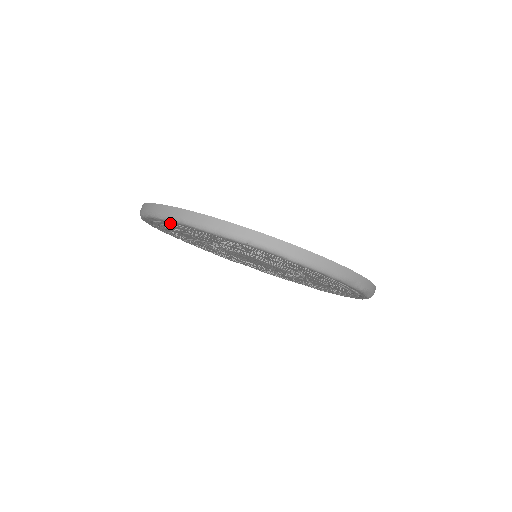
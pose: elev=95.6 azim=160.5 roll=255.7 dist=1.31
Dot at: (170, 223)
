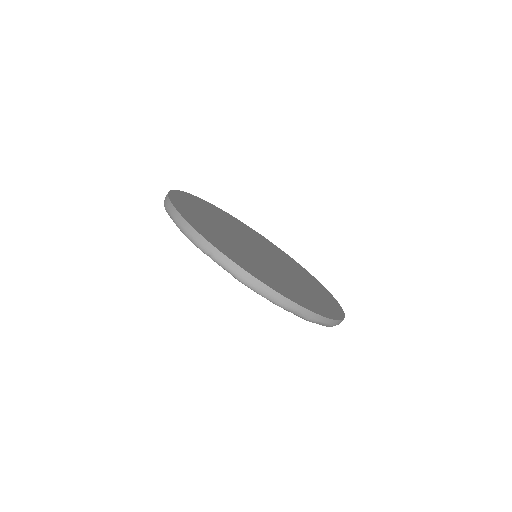
Dot at: occluded
